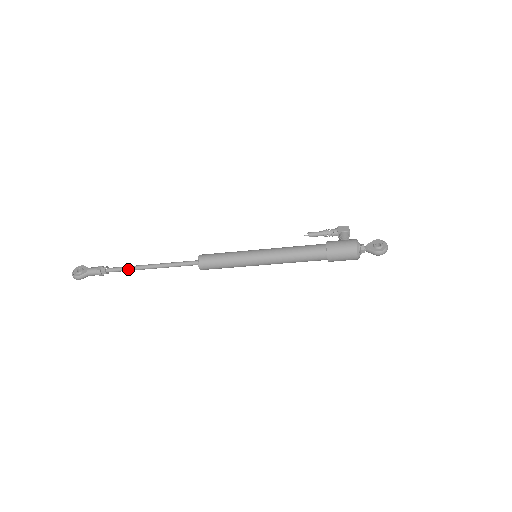
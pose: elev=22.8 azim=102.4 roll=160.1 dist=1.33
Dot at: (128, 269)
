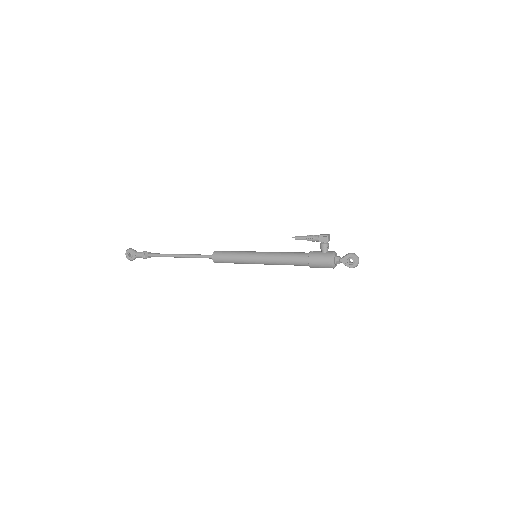
Dot at: occluded
